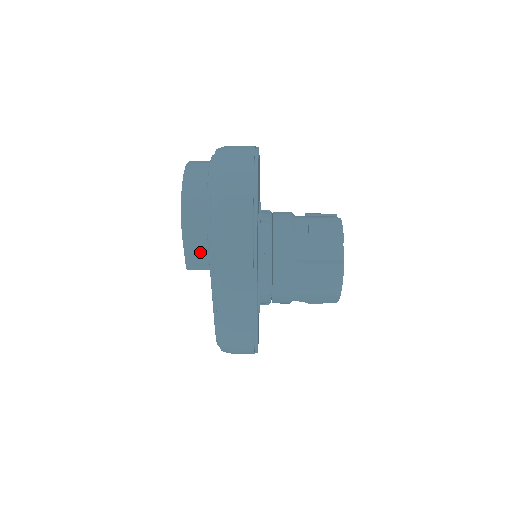
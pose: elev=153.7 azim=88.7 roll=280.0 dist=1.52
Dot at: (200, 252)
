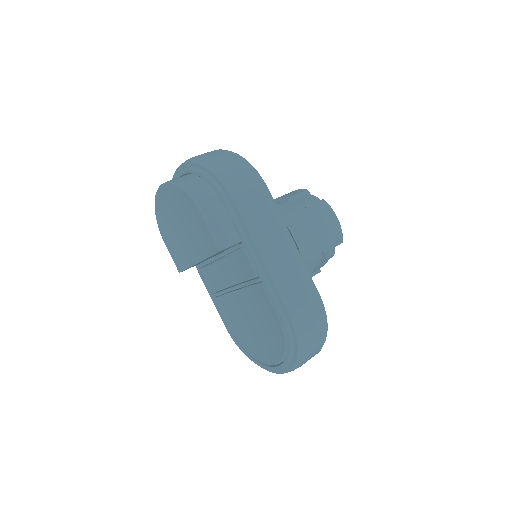
Dot at: (223, 224)
